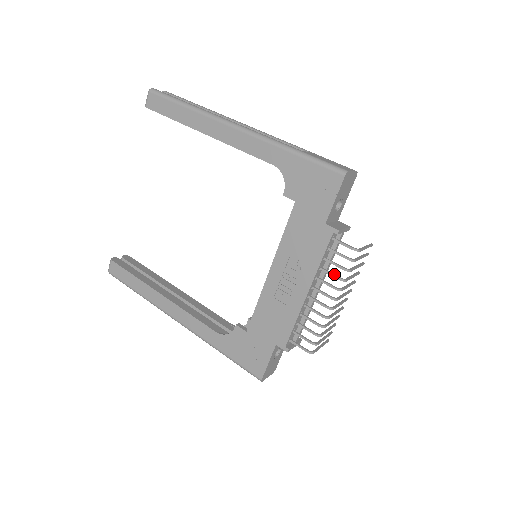
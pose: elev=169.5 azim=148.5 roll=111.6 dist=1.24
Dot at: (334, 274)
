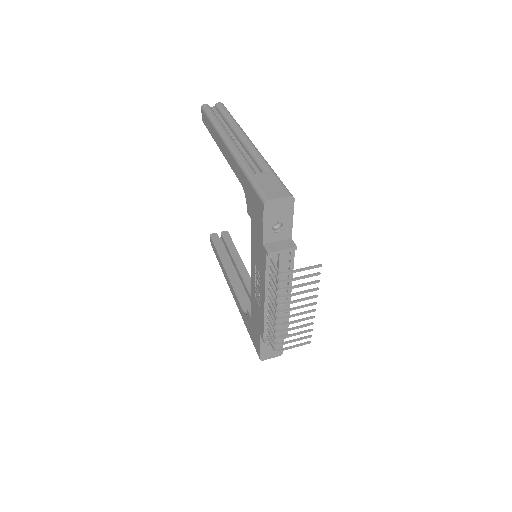
Dot at: (275, 289)
